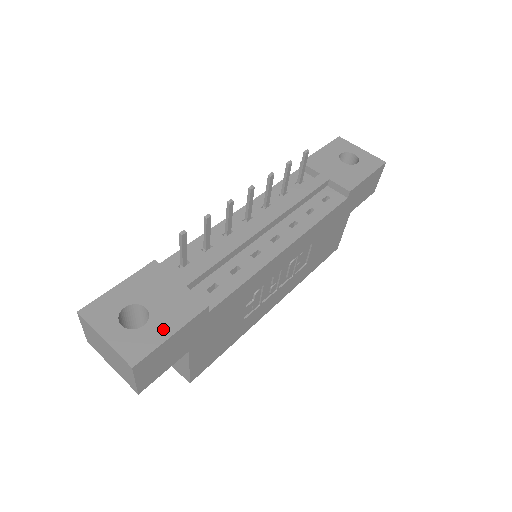
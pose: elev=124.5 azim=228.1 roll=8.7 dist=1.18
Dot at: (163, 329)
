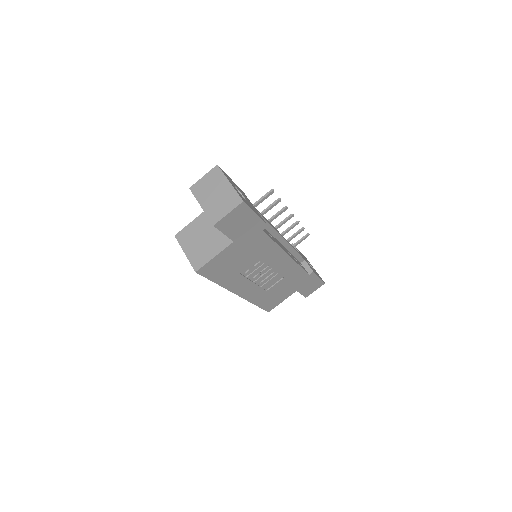
Dot at: (252, 208)
